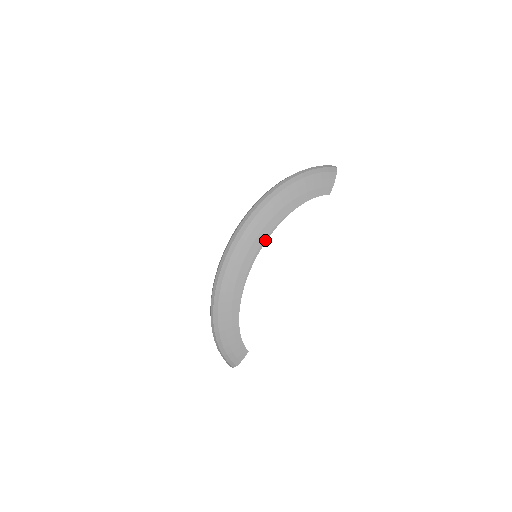
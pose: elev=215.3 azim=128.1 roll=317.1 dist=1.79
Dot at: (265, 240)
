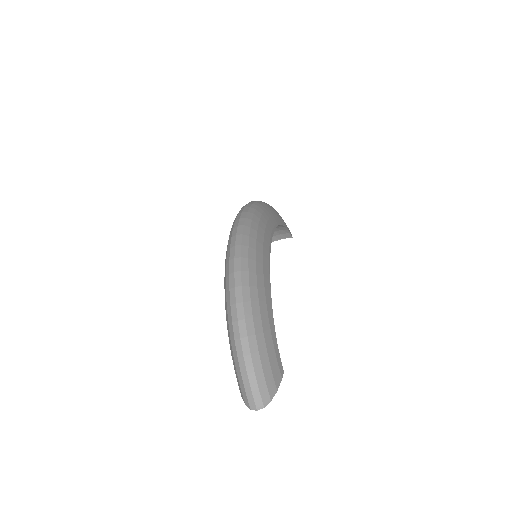
Dot at: (273, 231)
